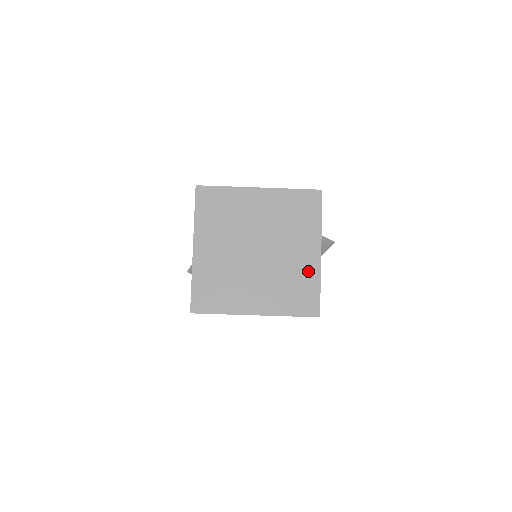
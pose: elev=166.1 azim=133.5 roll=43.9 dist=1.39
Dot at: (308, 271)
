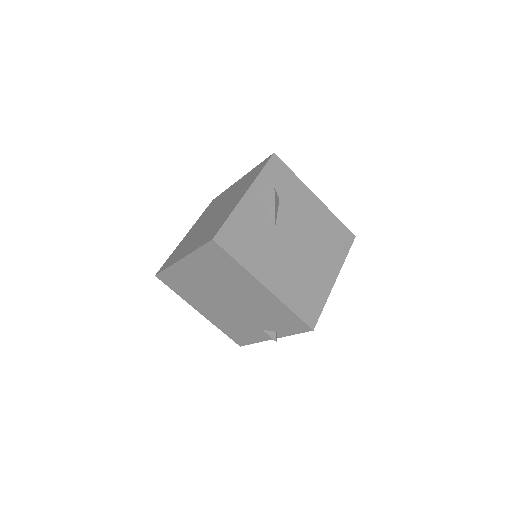
Dot at: (229, 210)
